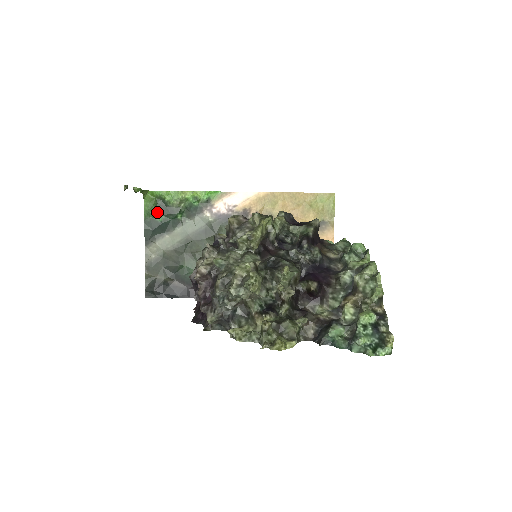
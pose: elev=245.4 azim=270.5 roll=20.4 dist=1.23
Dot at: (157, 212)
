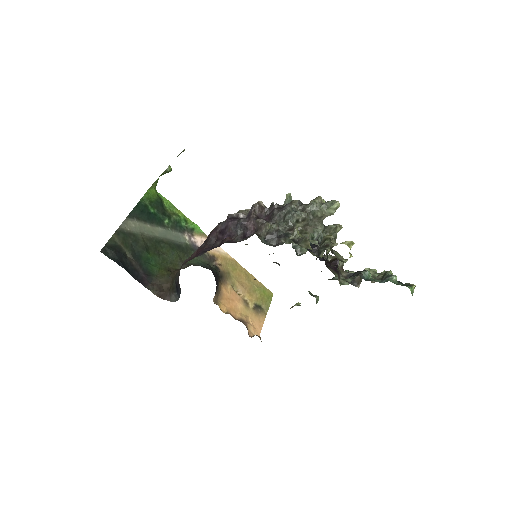
Dot at: (153, 204)
